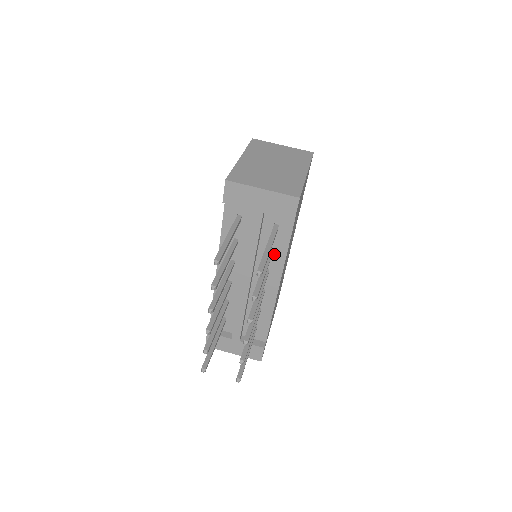
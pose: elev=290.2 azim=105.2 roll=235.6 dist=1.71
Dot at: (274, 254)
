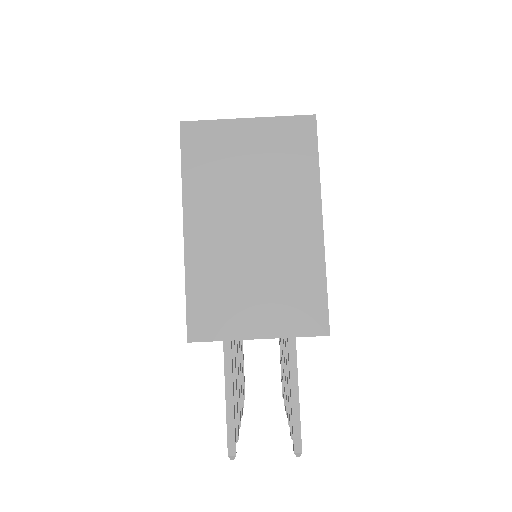
Dot at: occluded
